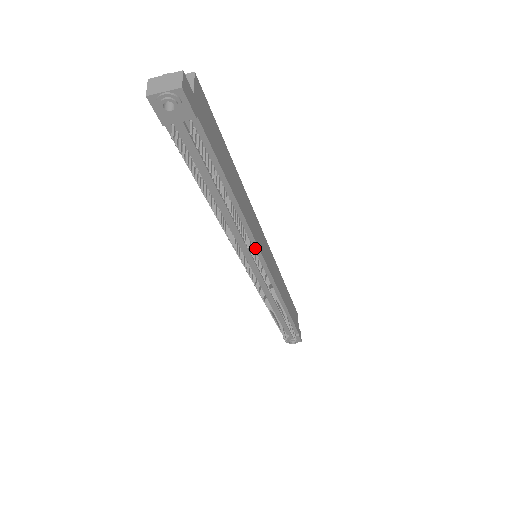
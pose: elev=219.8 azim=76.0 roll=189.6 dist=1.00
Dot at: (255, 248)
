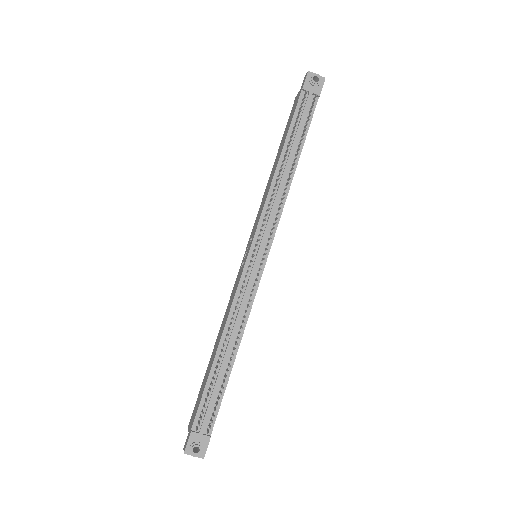
Dot at: (274, 226)
